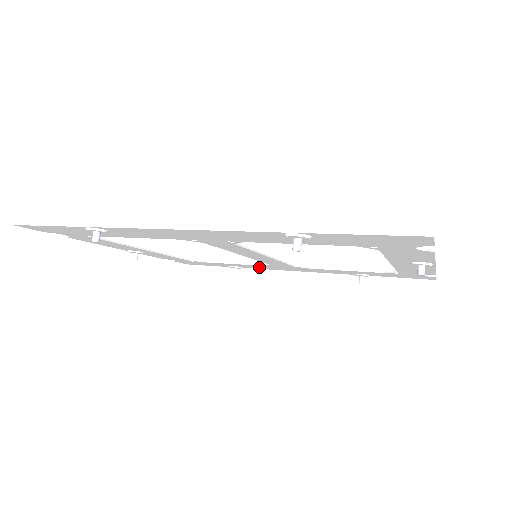
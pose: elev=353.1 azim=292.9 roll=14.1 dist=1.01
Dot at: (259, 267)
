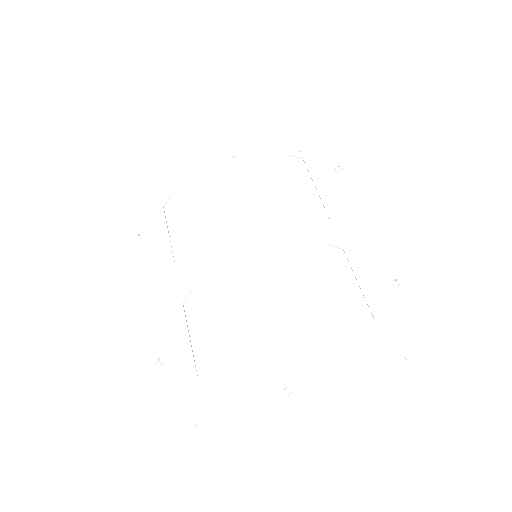
Dot at: (341, 193)
